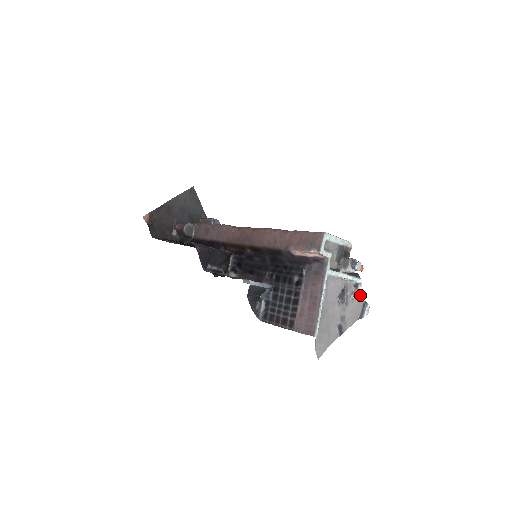
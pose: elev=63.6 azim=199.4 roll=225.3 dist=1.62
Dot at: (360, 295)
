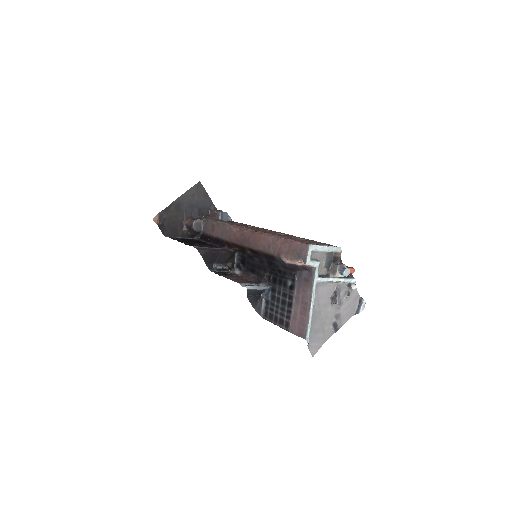
Dot at: (355, 292)
